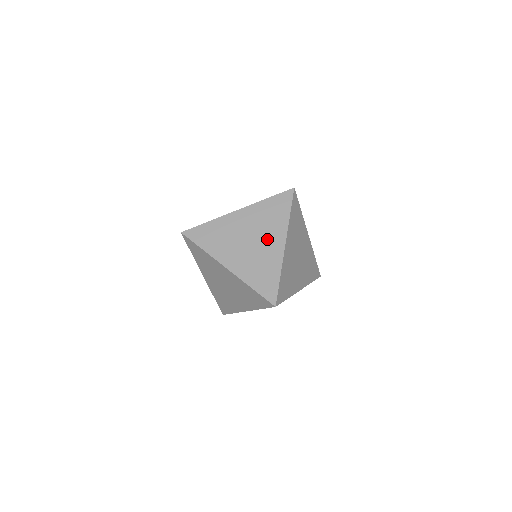
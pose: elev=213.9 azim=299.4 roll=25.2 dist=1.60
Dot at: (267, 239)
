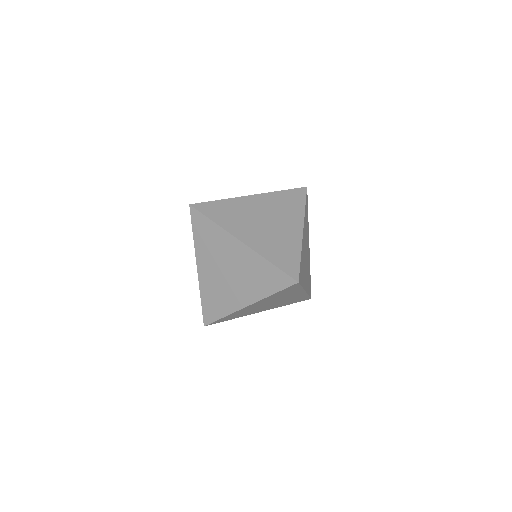
Dot at: (284, 222)
